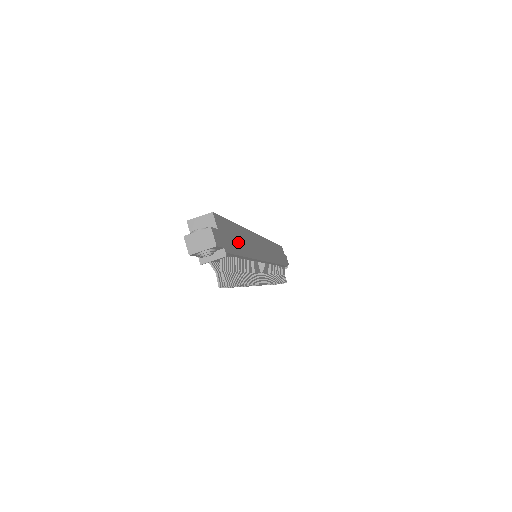
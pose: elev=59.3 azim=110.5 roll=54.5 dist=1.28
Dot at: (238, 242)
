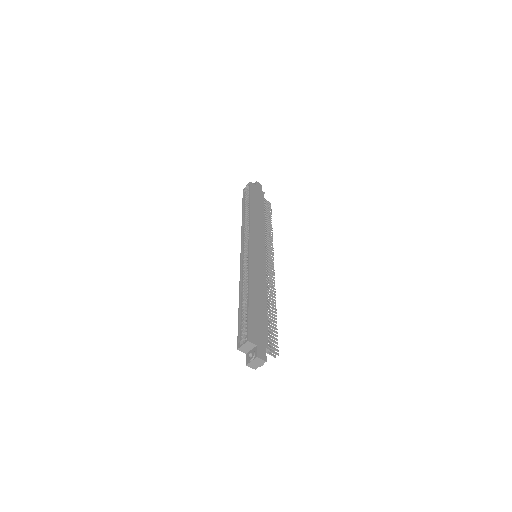
Dot at: (260, 311)
